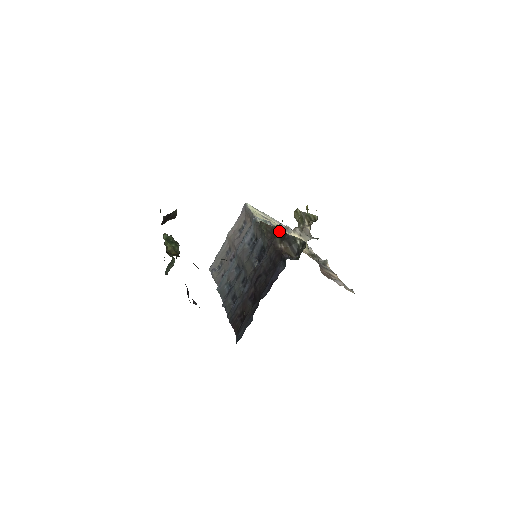
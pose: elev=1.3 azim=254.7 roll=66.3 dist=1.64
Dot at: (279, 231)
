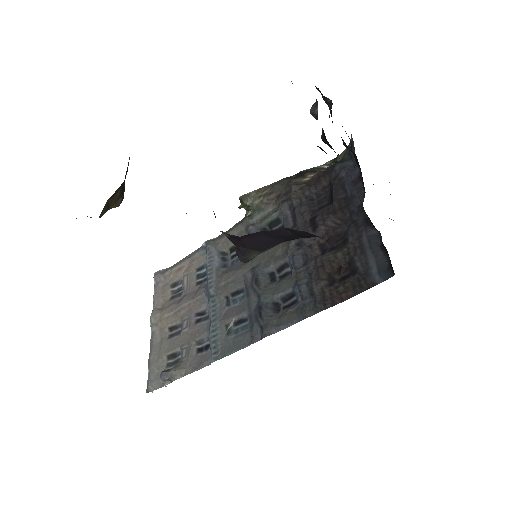
Dot at: (286, 178)
